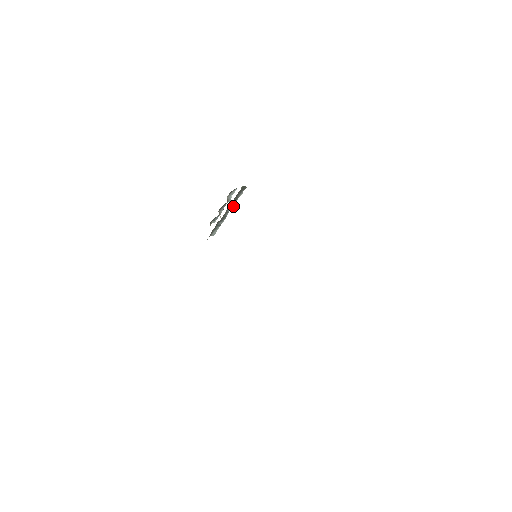
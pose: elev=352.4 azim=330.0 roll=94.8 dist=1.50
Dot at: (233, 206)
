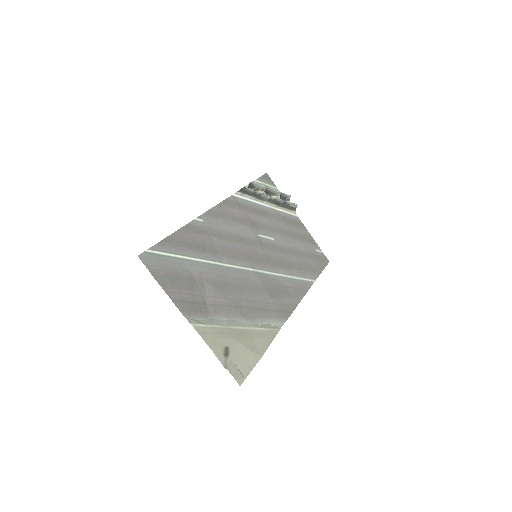
Dot at: (265, 194)
